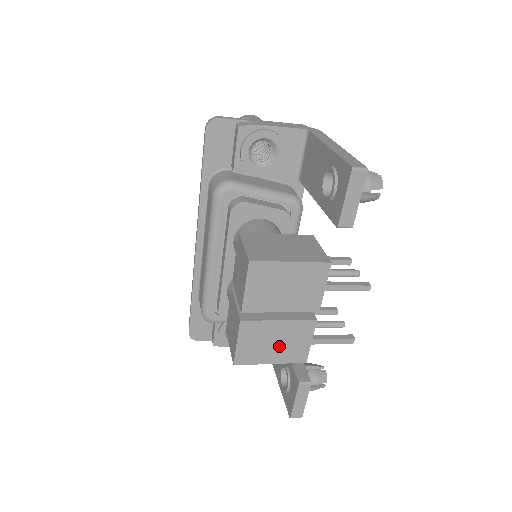
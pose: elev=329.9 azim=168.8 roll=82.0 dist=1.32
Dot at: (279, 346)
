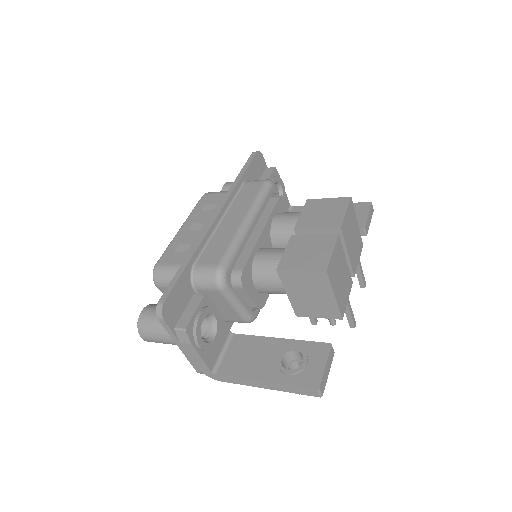
Dot at: (341, 283)
